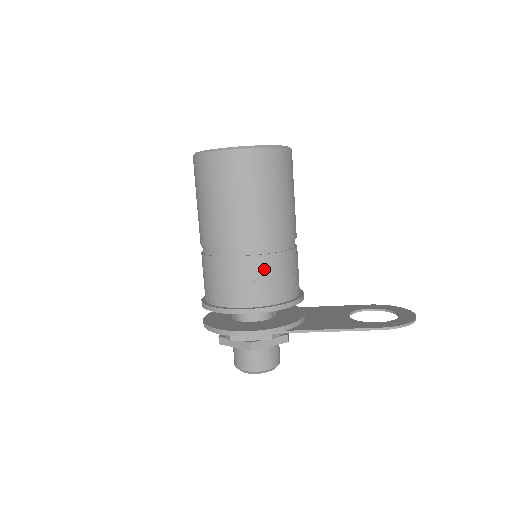
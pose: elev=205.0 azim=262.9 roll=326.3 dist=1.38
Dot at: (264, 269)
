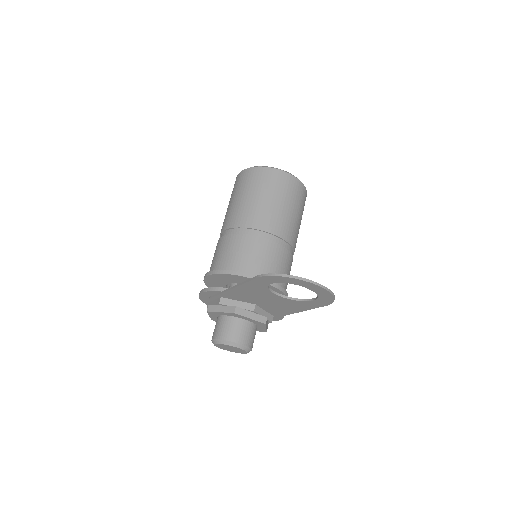
Dot at: (226, 244)
